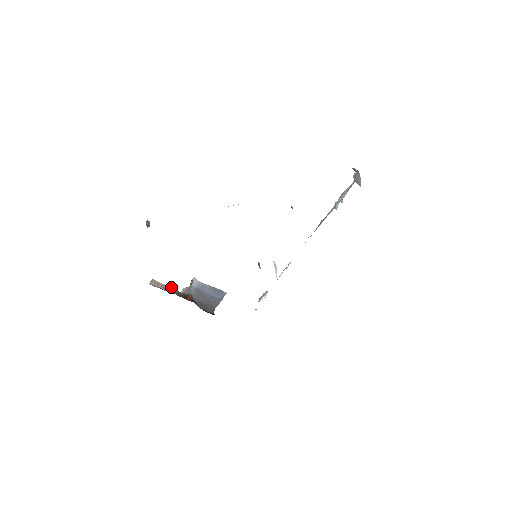
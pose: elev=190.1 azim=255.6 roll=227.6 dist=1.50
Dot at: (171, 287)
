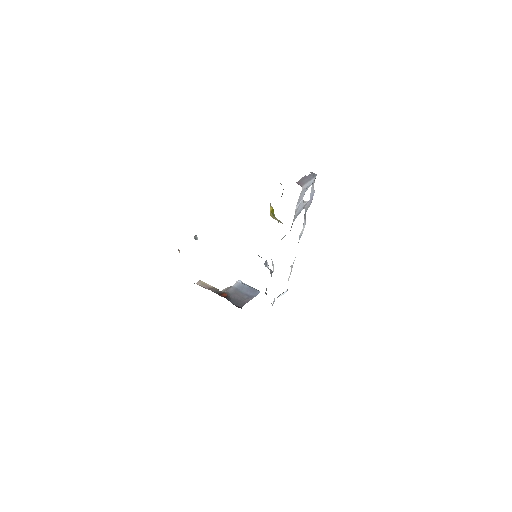
Dot at: occluded
